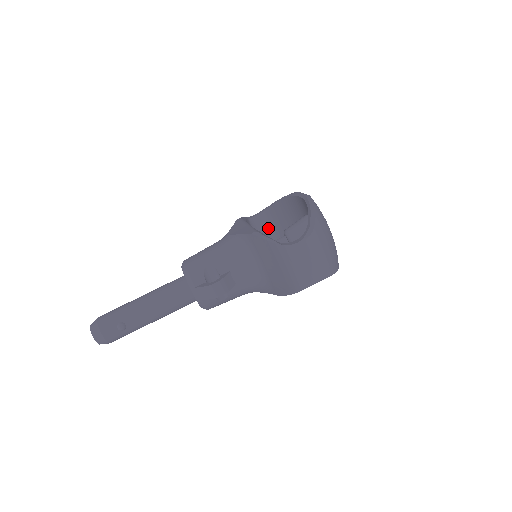
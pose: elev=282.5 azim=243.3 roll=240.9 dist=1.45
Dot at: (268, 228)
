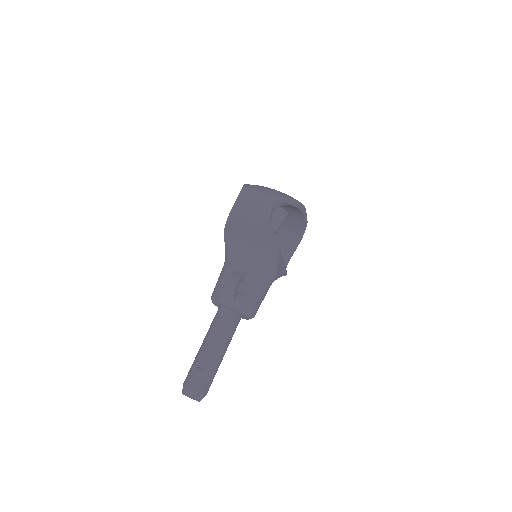
Dot at: occluded
